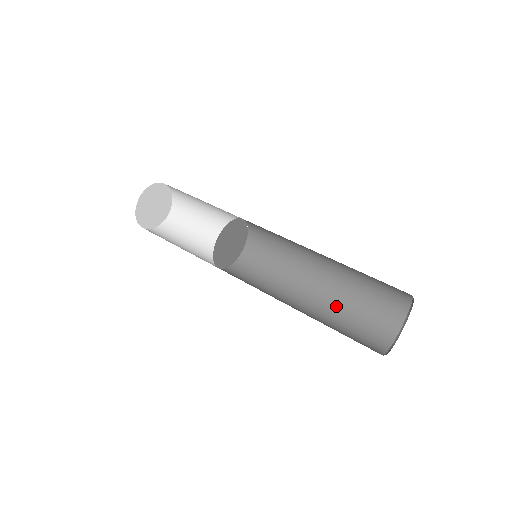
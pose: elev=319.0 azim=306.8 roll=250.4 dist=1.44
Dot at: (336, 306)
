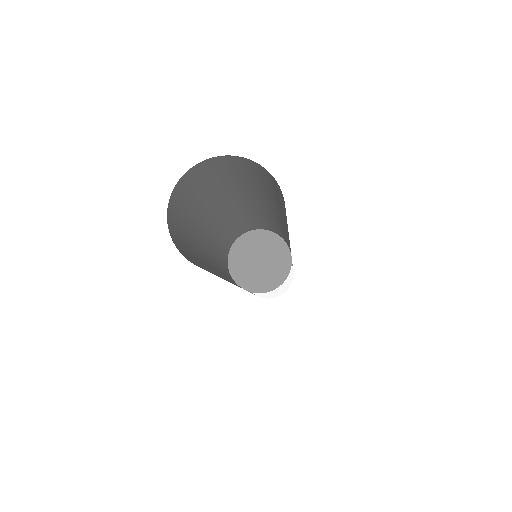
Dot at: occluded
